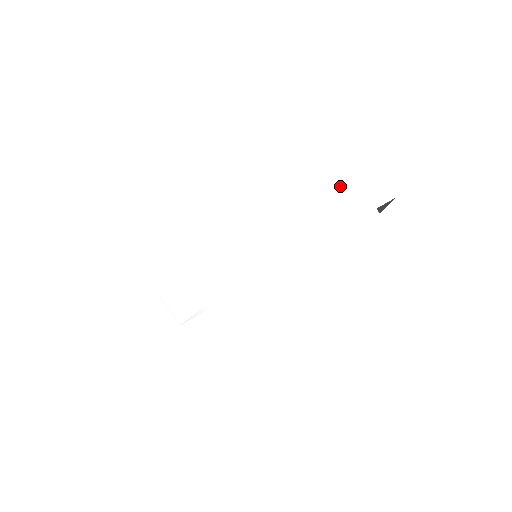
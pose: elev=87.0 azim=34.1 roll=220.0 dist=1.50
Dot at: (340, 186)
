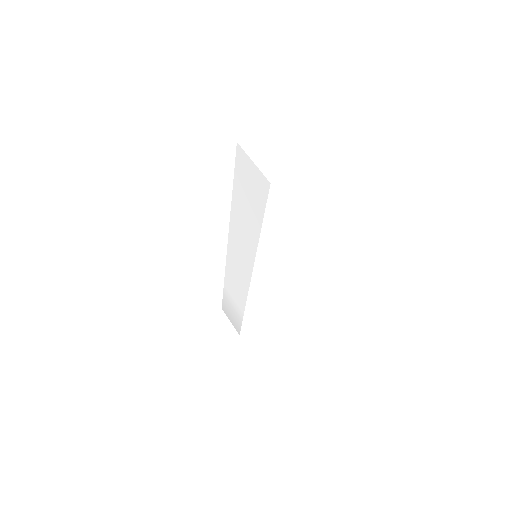
Dot at: (242, 164)
